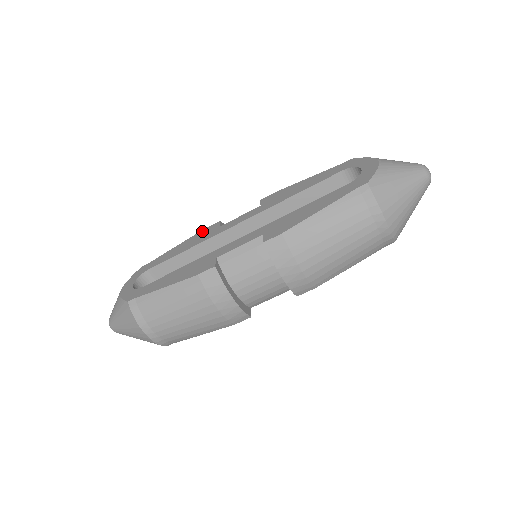
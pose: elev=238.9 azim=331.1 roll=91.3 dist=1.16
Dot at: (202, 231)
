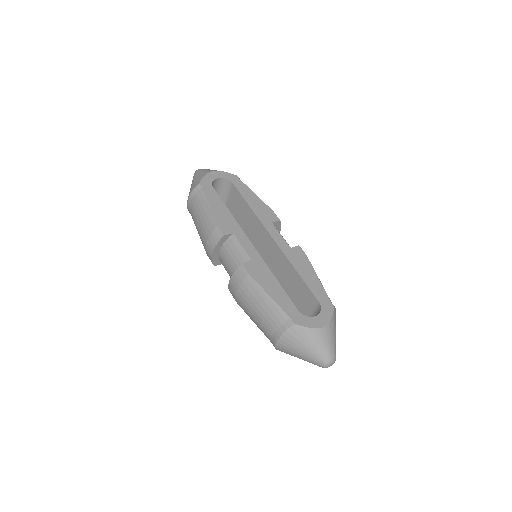
Dot at: (270, 210)
